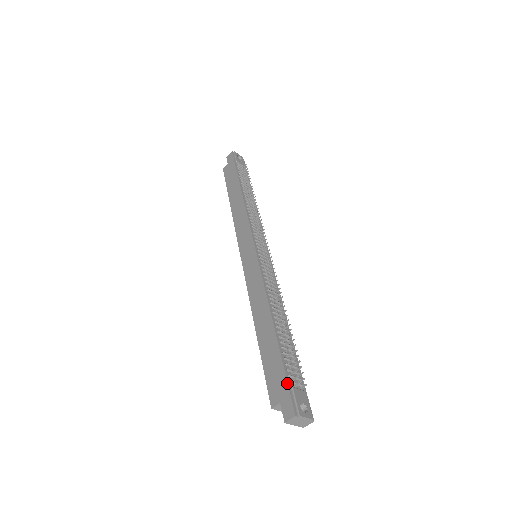
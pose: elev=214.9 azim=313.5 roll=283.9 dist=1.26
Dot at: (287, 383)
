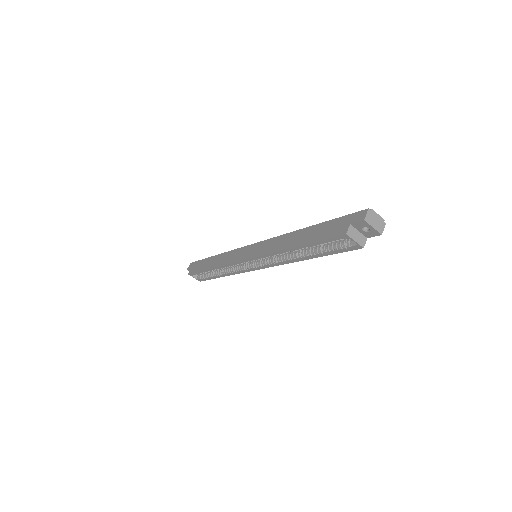
Dot at: (345, 215)
